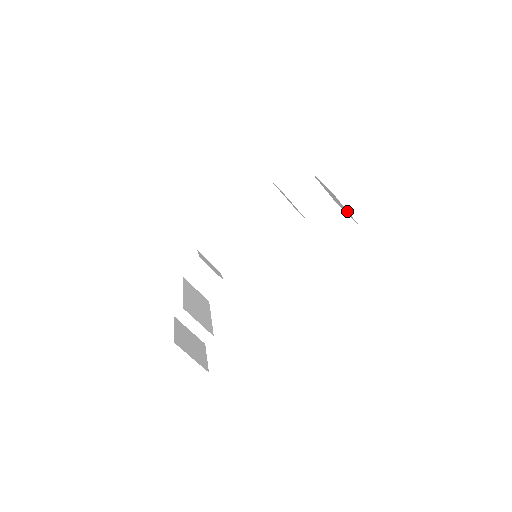
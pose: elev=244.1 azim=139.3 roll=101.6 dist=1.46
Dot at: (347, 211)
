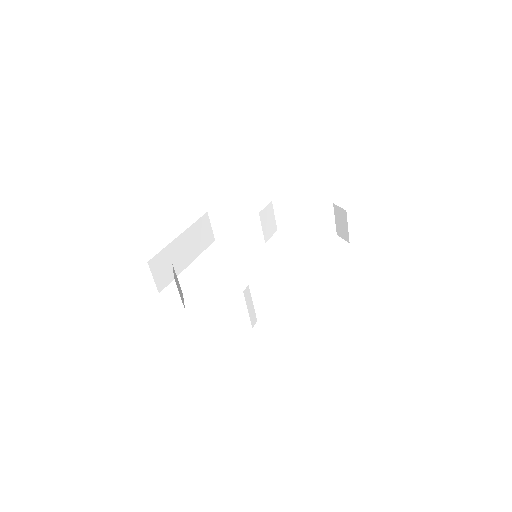
Dot at: (332, 222)
